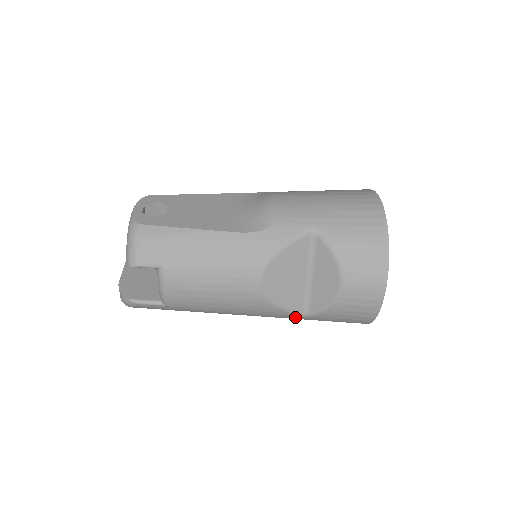
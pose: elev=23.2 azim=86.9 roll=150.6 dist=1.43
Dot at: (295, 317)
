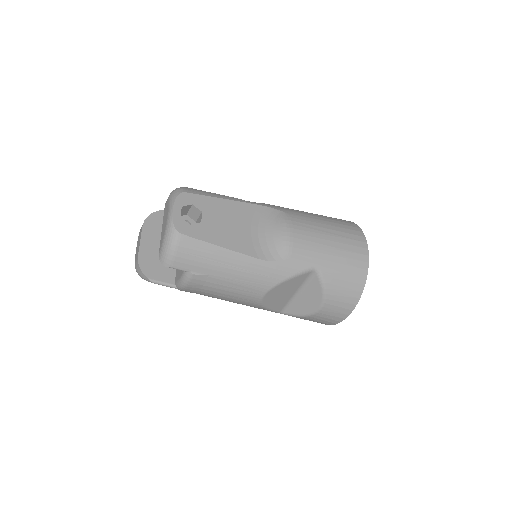
Dot at: occluded
